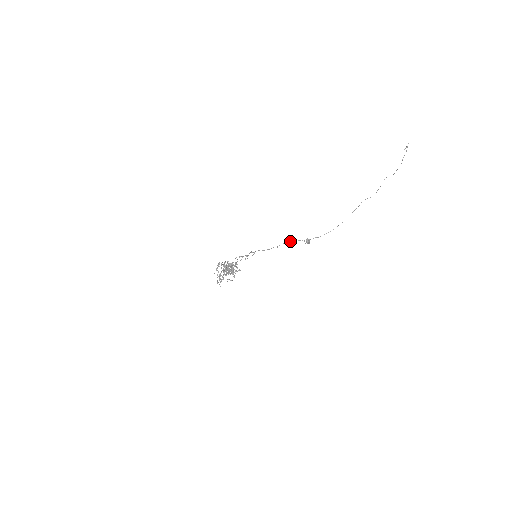
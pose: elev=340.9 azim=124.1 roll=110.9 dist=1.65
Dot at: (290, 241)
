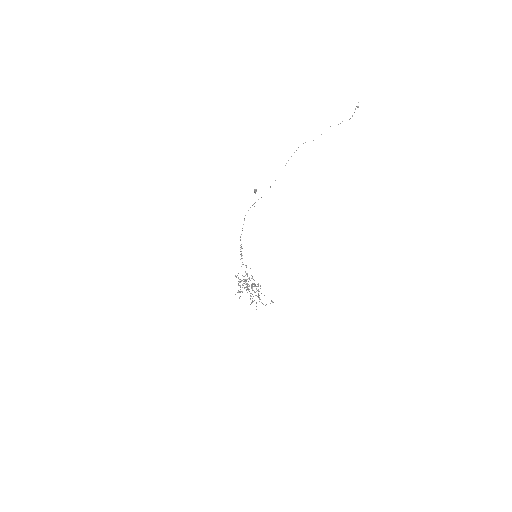
Dot at: occluded
